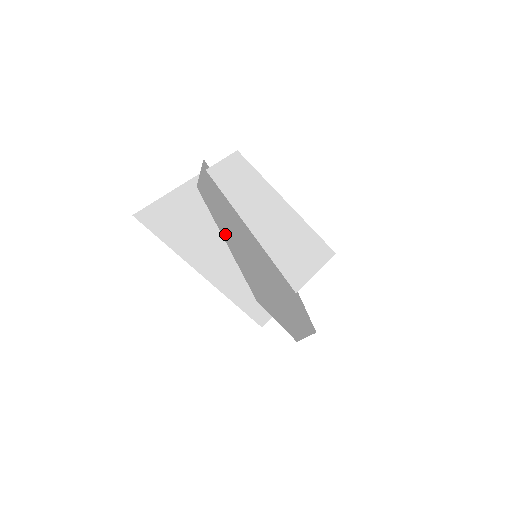
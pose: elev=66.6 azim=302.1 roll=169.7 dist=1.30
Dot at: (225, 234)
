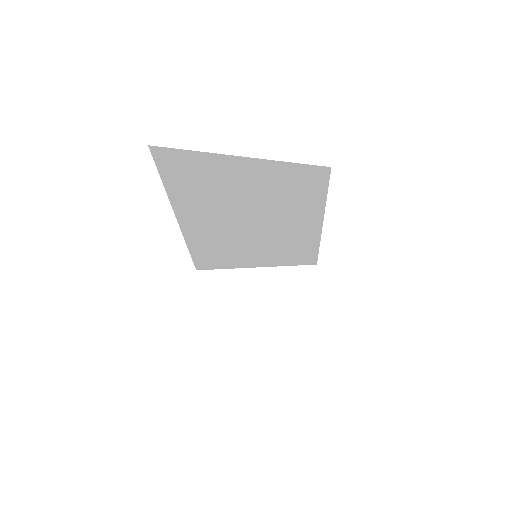
Dot at: occluded
